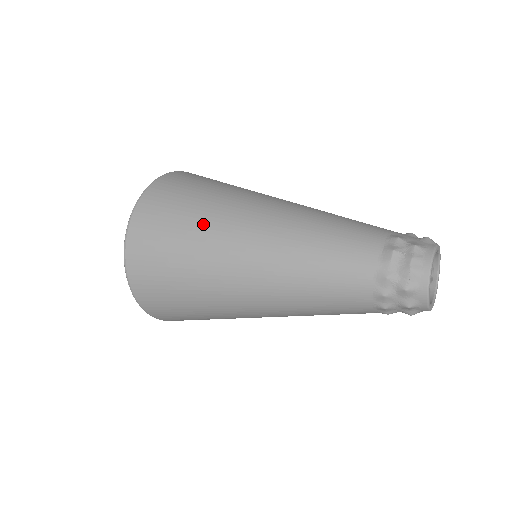
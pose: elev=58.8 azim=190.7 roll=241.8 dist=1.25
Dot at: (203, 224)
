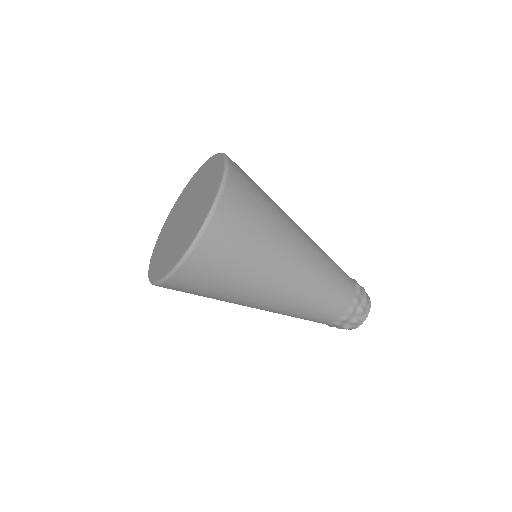
Dot at: (276, 214)
